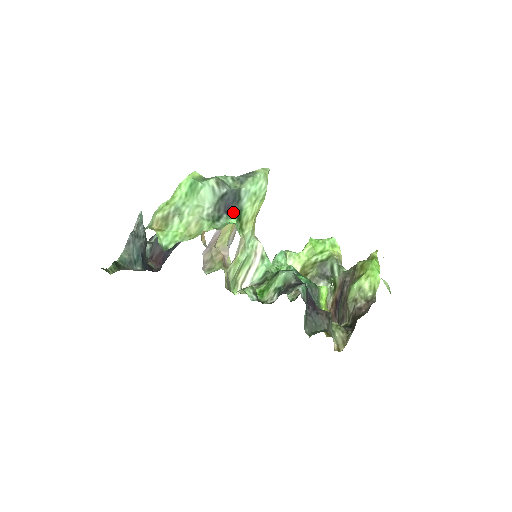
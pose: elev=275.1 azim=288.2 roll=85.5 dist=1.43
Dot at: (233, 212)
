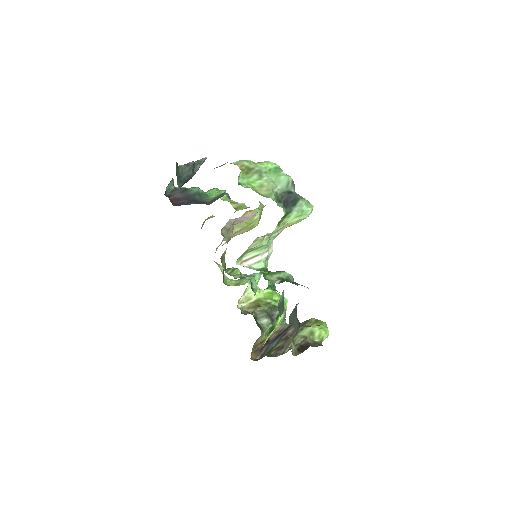
Dot at: (286, 208)
